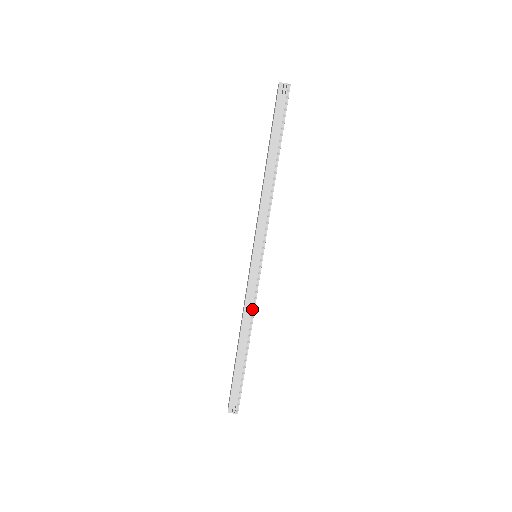
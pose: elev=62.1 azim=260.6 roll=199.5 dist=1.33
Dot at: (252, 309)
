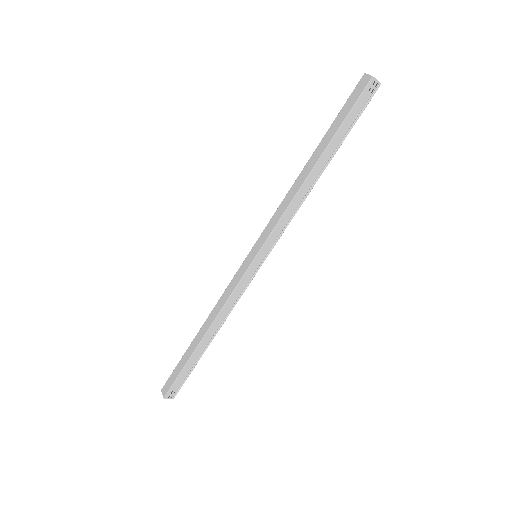
Dot at: (231, 308)
